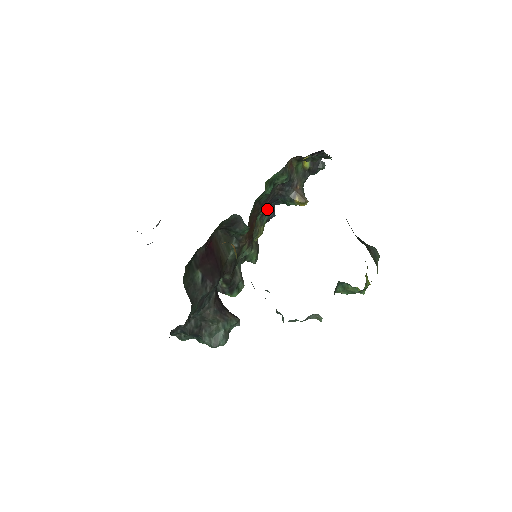
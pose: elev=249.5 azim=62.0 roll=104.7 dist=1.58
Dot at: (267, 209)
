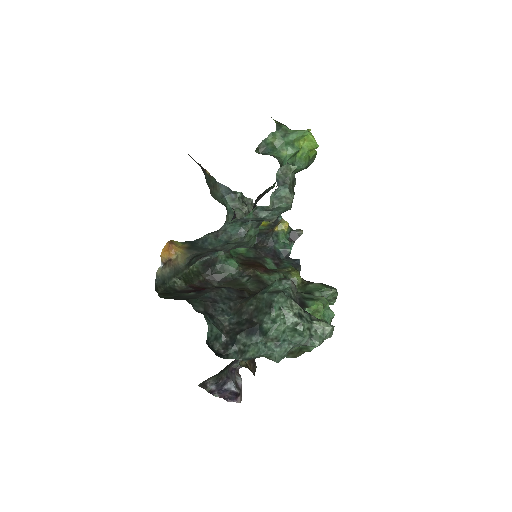
Dot at: (277, 261)
